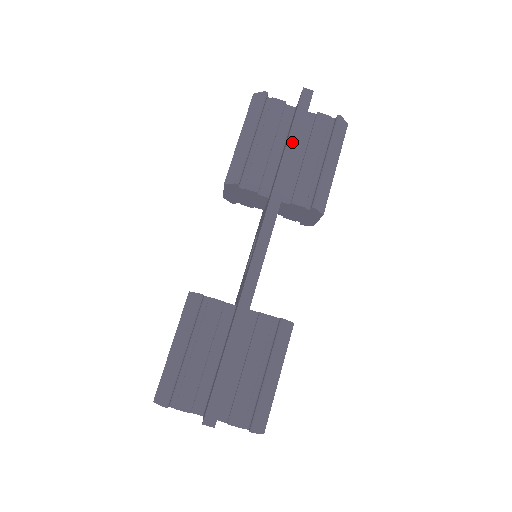
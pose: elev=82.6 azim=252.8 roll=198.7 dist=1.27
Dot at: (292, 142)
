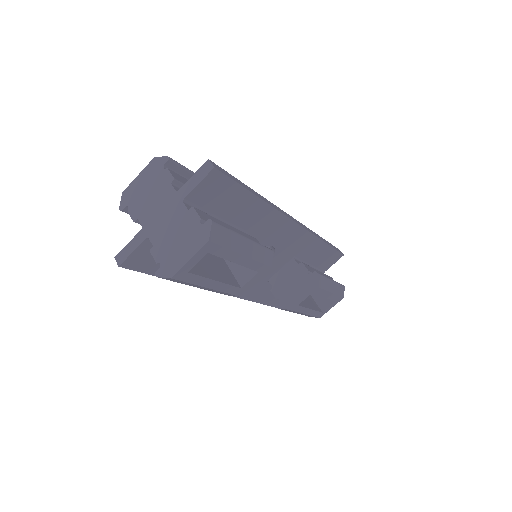
Dot at: (327, 242)
